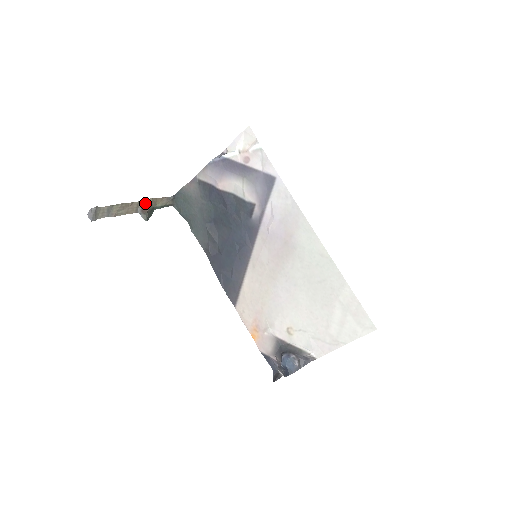
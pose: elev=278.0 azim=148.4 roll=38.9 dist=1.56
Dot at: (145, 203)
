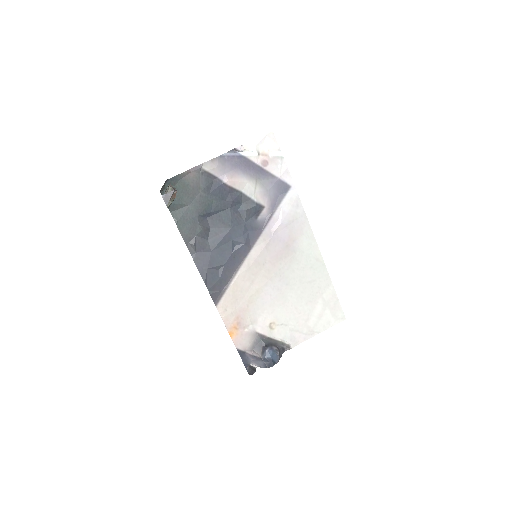
Dot at: (174, 188)
